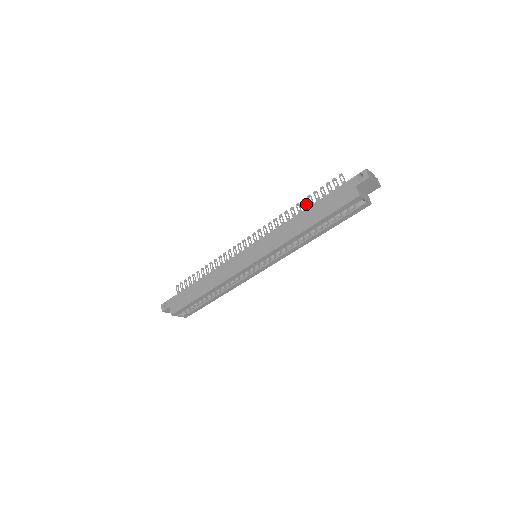
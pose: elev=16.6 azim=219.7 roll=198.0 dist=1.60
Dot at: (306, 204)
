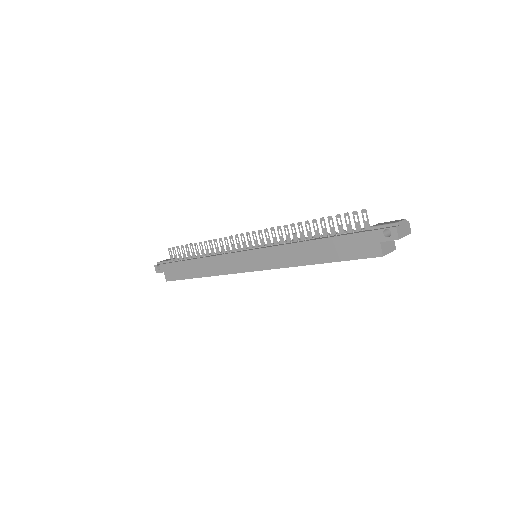
Dot at: (317, 227)
